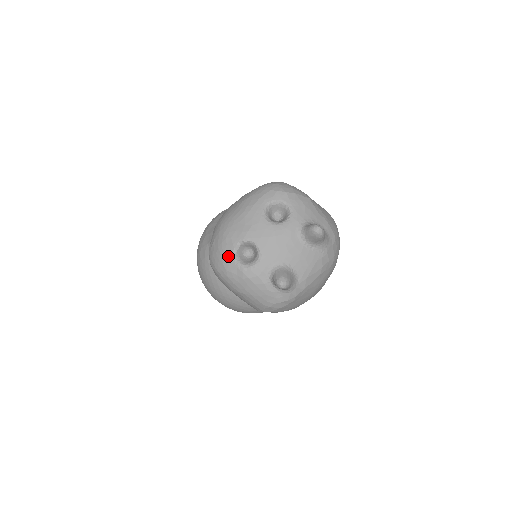
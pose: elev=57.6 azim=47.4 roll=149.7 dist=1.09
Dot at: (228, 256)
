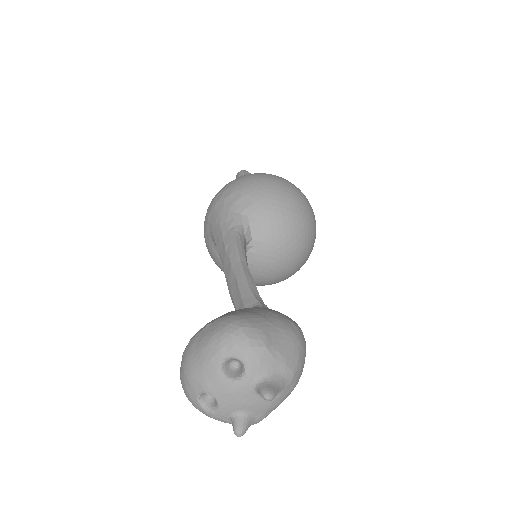
Dot at: (193, 398)
